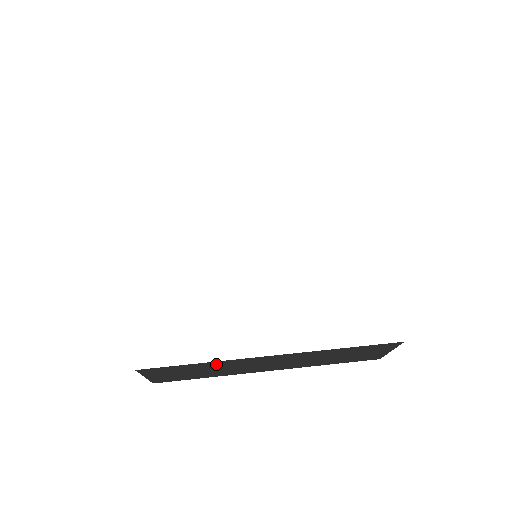
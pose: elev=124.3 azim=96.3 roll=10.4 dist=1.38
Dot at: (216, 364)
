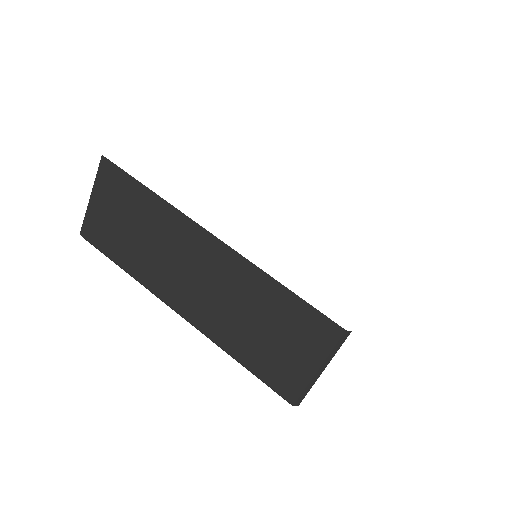
Dot at: (159, 213)
